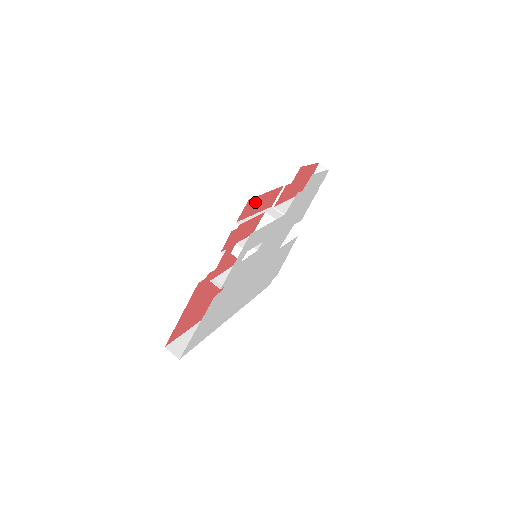
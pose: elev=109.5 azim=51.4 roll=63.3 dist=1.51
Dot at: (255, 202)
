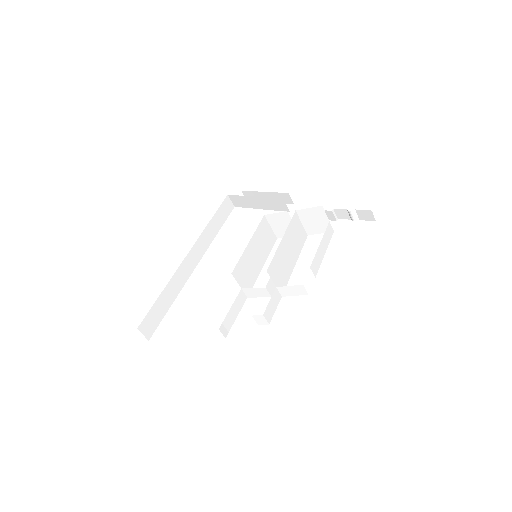
Dot at: occluded
